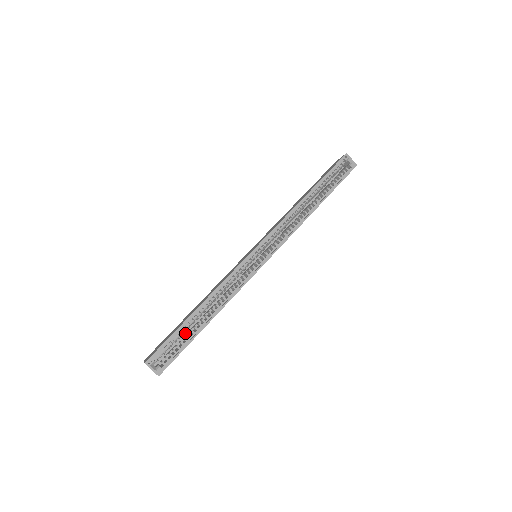
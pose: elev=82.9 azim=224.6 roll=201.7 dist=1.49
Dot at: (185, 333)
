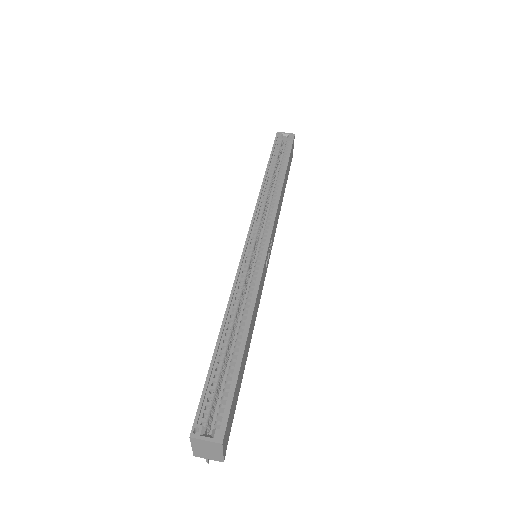
Dot at: occluded
